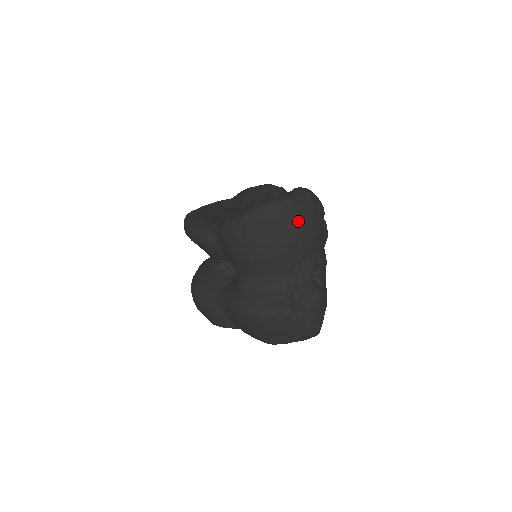
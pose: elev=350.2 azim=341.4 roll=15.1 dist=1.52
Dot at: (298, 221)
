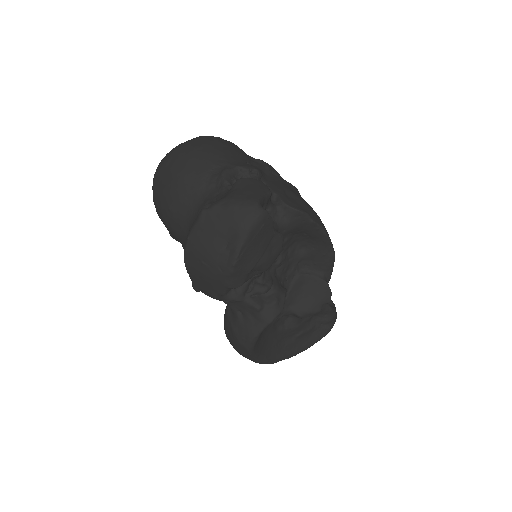
Dot at: (185, 150)
